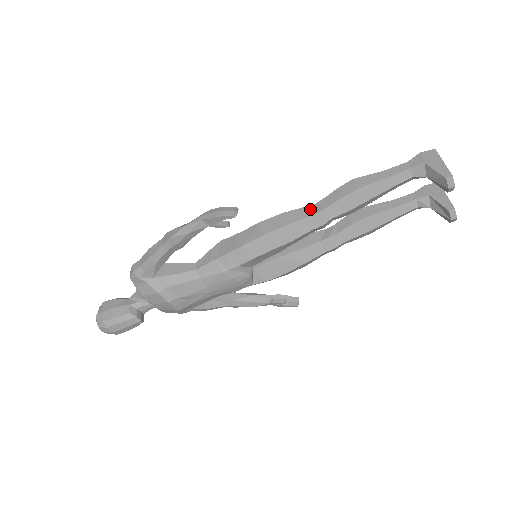
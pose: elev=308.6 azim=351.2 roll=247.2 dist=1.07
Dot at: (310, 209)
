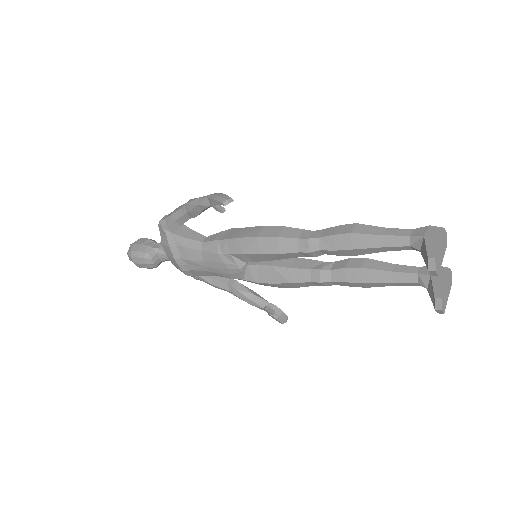
Dot at: (306, 233)
